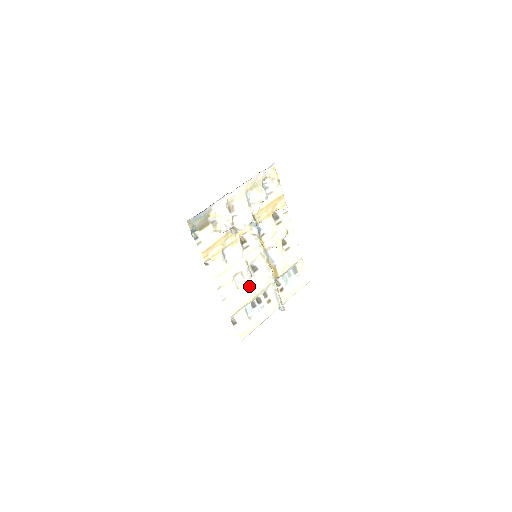
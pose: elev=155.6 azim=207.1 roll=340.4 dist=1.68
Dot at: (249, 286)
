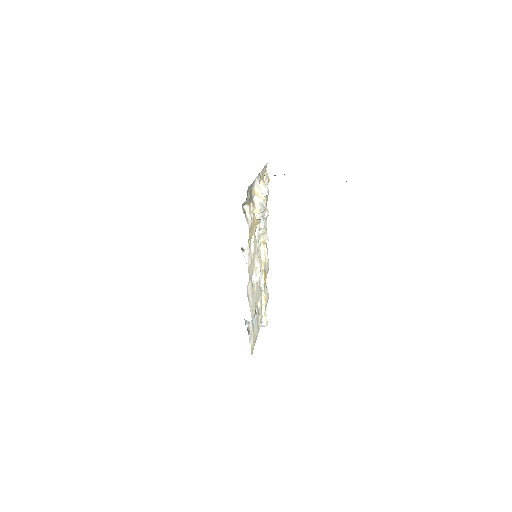
Dot at: (256, 288)
